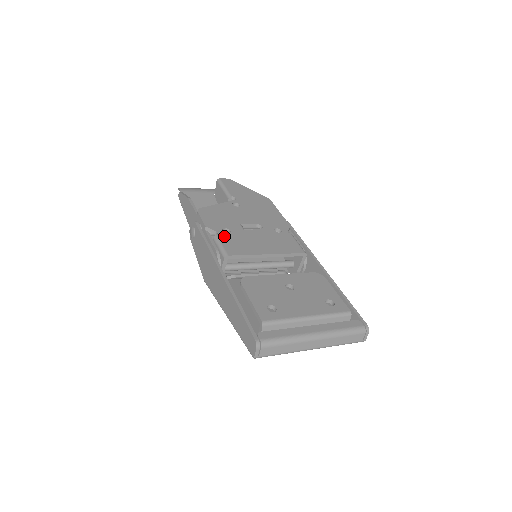
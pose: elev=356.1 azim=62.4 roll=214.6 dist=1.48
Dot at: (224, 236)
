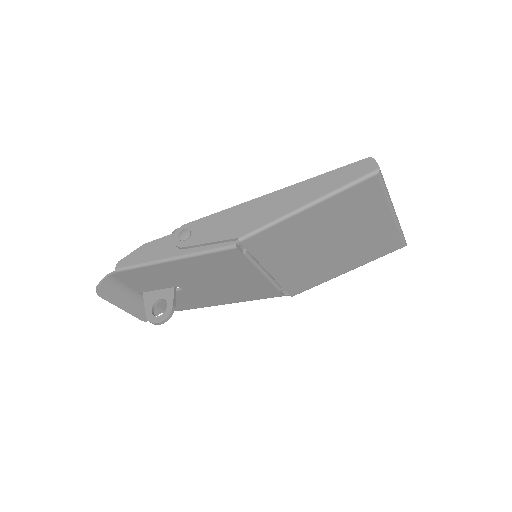
Dot at: occluded
